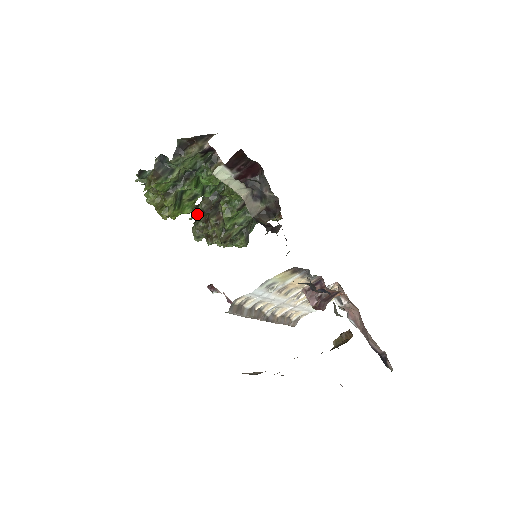
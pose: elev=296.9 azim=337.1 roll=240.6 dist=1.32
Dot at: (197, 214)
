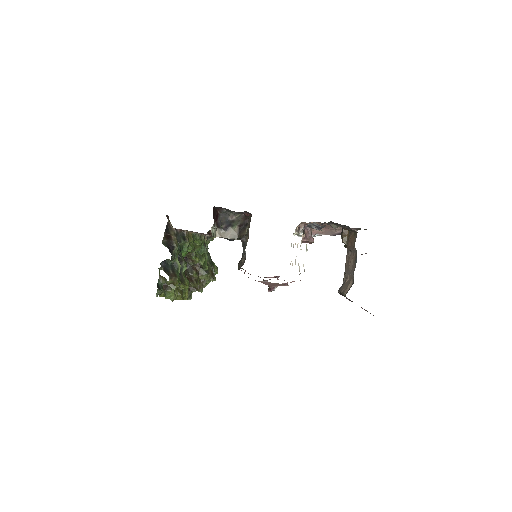
Dot at: occluded
